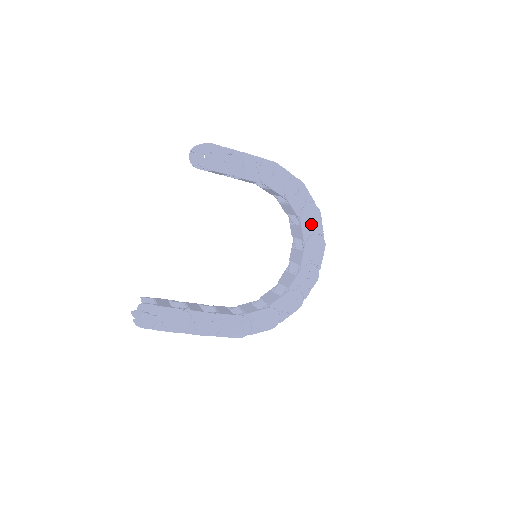
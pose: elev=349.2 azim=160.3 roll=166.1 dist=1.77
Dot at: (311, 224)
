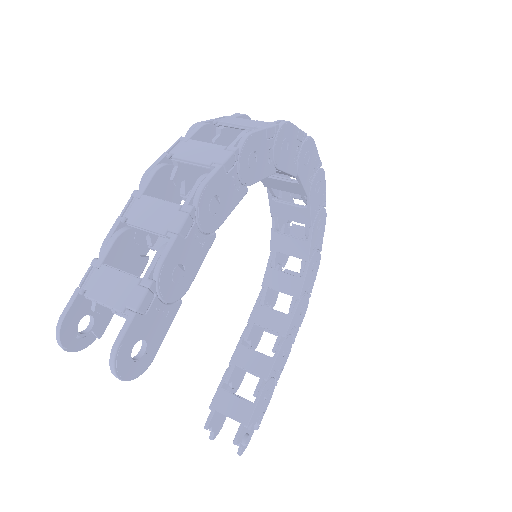
Dot at: (290, 151)
